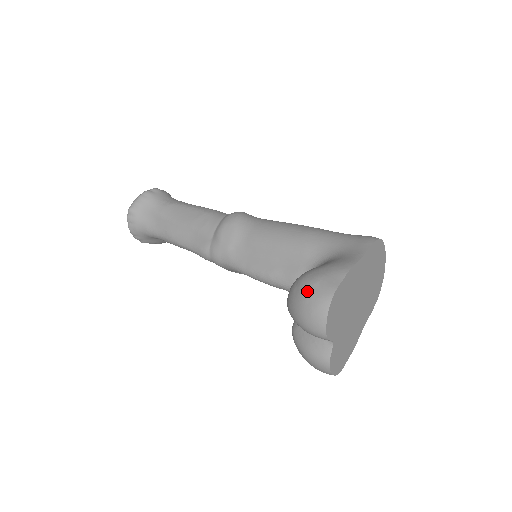
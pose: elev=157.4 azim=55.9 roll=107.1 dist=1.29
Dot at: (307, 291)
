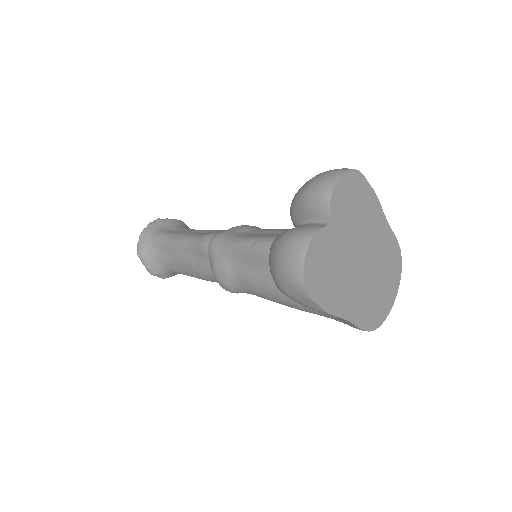
Dot at: occluded
